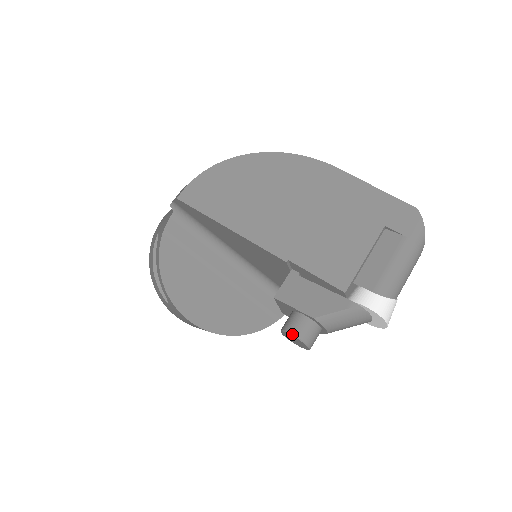
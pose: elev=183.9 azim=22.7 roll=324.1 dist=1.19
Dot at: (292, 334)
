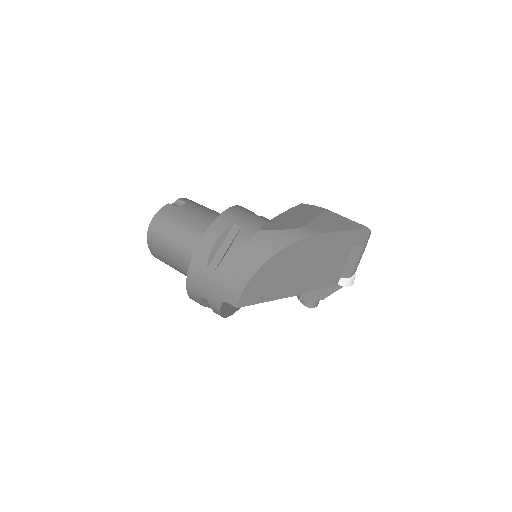
Dot at: occluded
